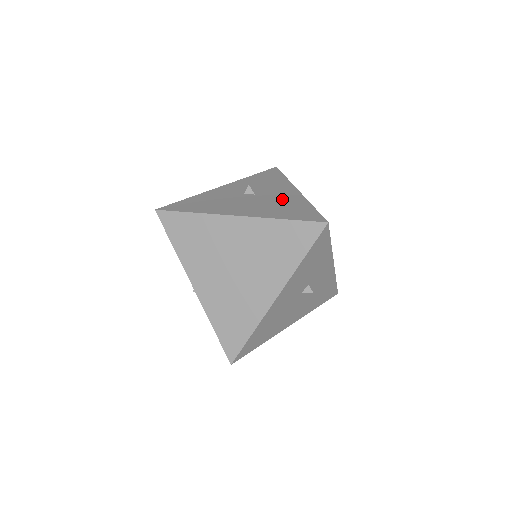
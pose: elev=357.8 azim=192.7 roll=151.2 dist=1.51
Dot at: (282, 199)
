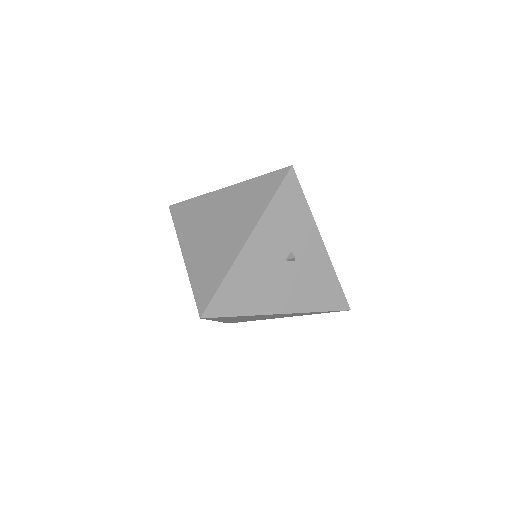
Dot at: occluded
